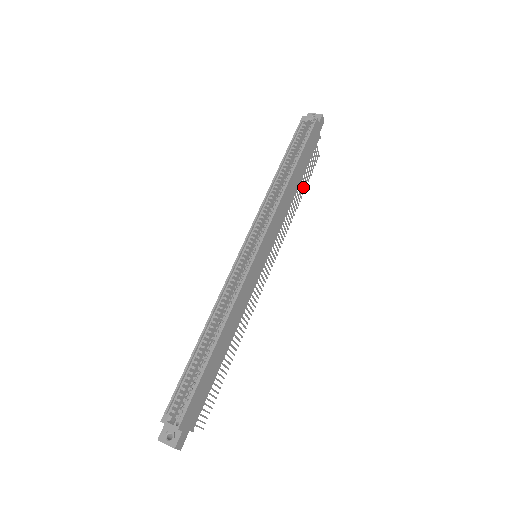
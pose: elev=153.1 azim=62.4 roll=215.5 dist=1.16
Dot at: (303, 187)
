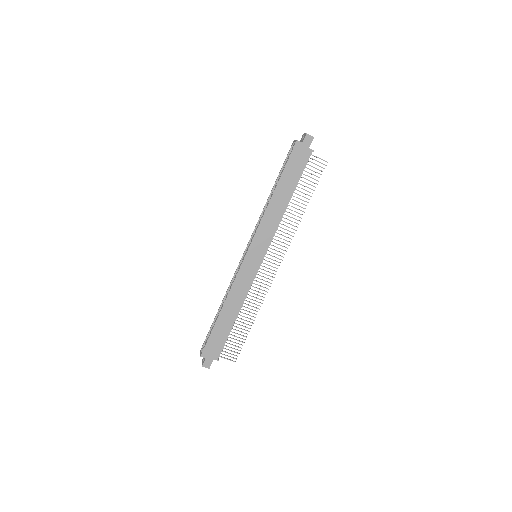
Dot at: (307, 194)
